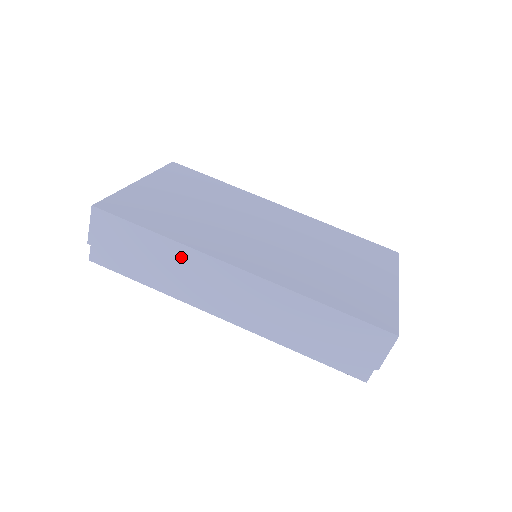
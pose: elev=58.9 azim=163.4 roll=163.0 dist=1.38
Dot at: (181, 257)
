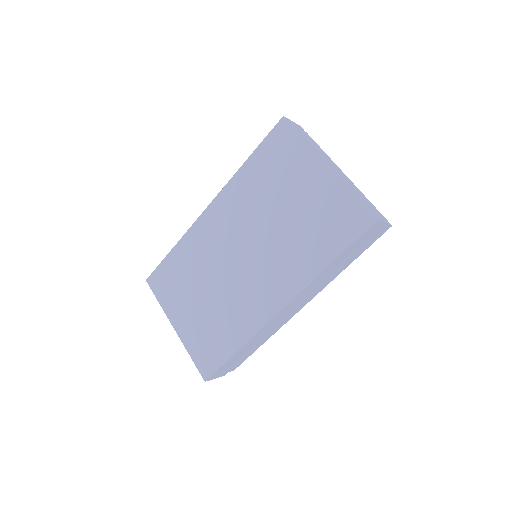
Dot at: (258, 337)
